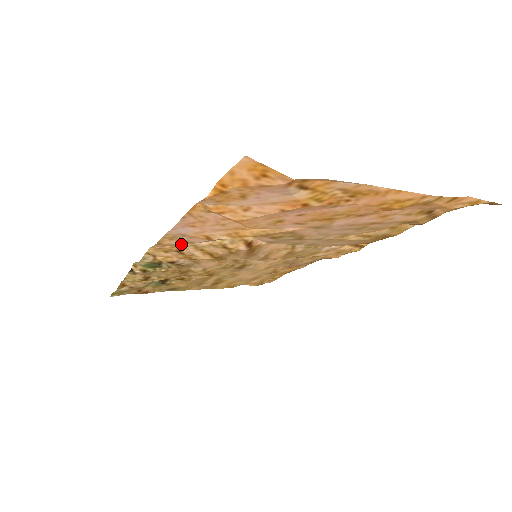
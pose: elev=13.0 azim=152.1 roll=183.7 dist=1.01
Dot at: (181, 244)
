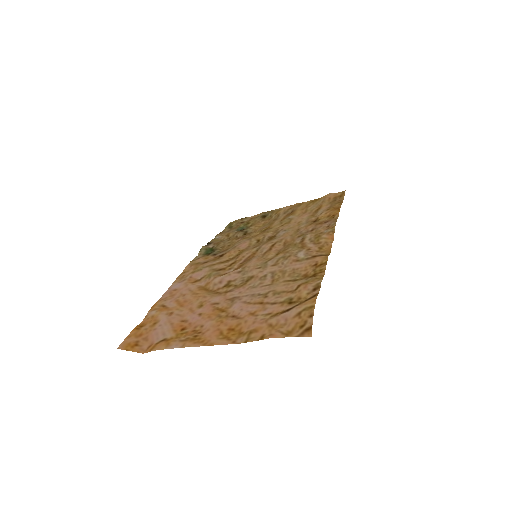
Dot at: (197, 268)
